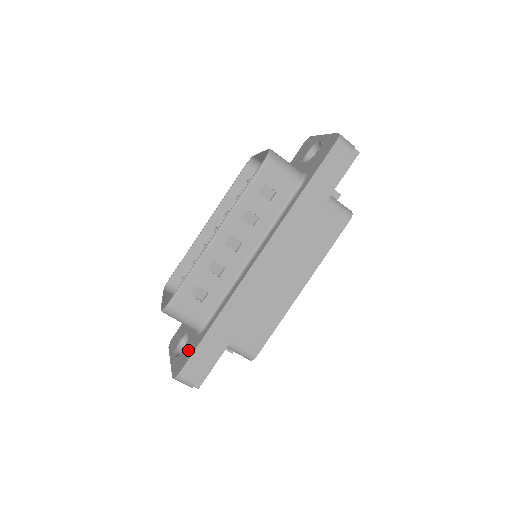
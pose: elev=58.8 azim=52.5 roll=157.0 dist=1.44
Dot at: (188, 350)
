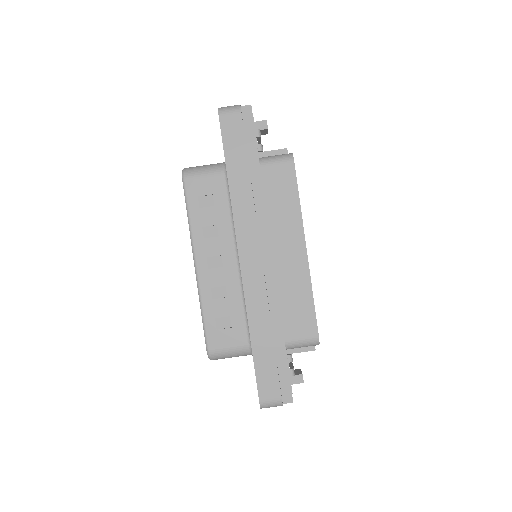
Dot at: occluded
